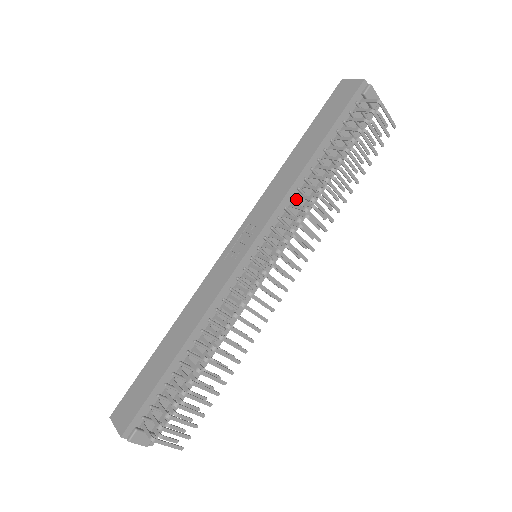
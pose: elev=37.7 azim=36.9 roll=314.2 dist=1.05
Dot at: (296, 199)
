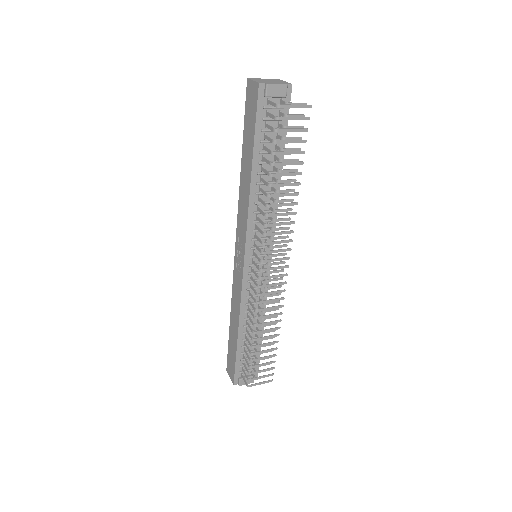
Dot at: occluded
